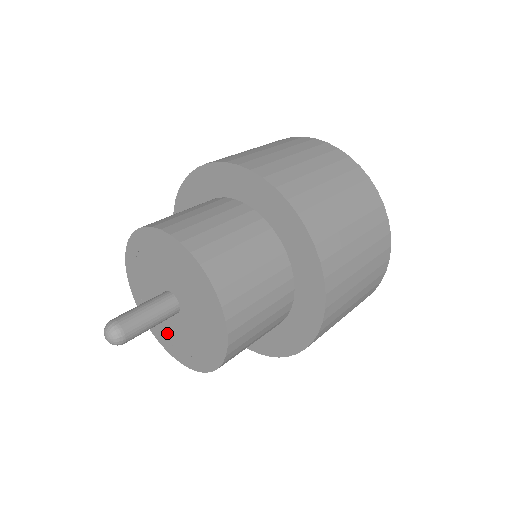
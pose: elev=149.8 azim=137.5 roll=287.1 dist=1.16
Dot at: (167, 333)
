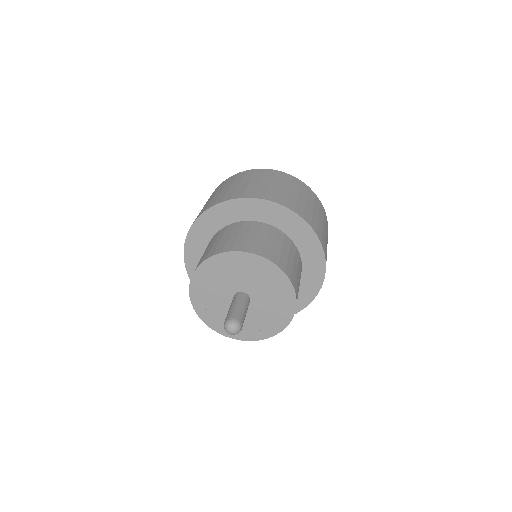
Dot at: occluded
